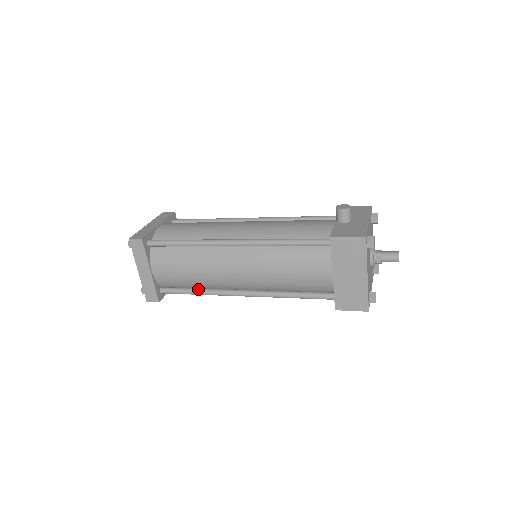
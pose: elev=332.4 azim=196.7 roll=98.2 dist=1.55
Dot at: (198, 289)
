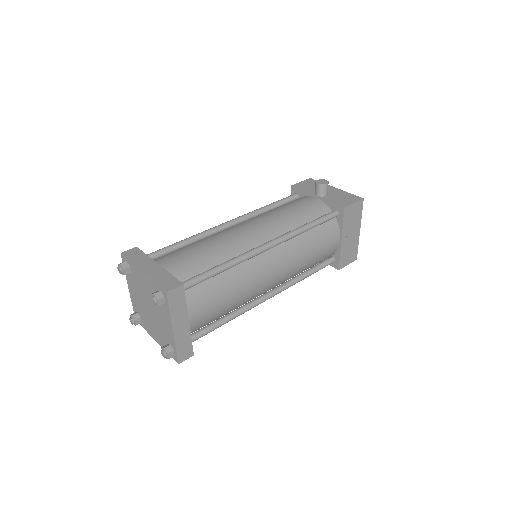
Dot at: (229, 315)
